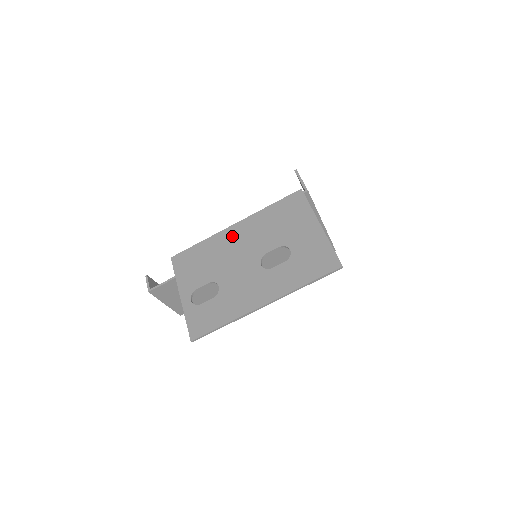
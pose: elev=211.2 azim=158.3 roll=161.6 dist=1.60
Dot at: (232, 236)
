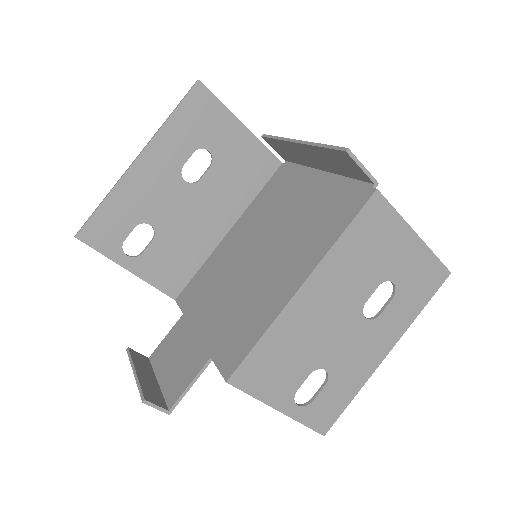
Dot at: (309, 304)
